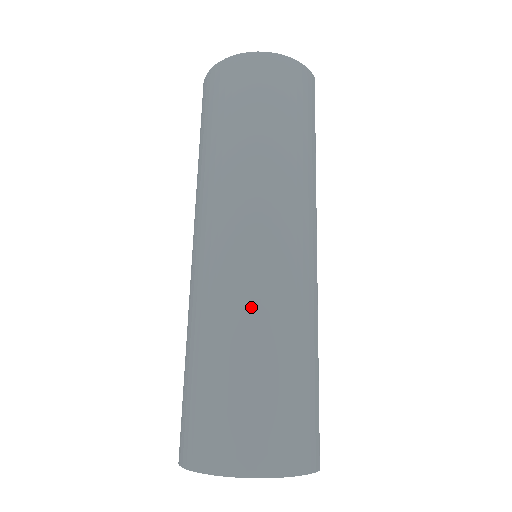
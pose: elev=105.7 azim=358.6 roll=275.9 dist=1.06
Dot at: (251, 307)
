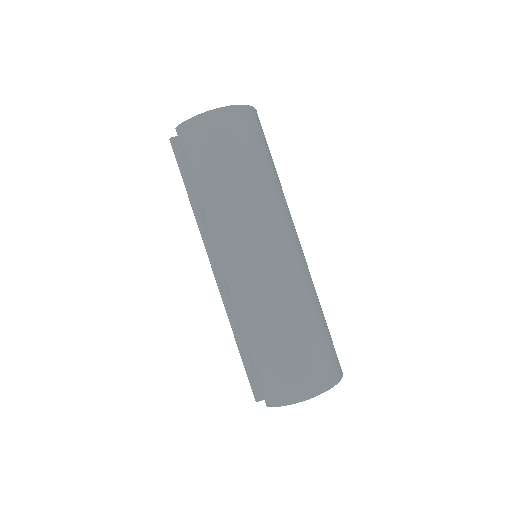
Dot at: (293, 295)
